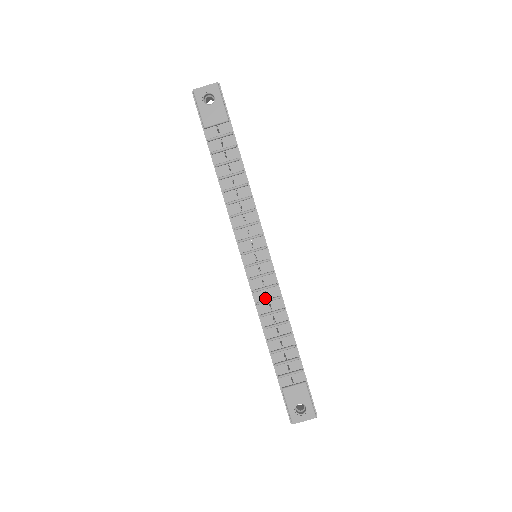
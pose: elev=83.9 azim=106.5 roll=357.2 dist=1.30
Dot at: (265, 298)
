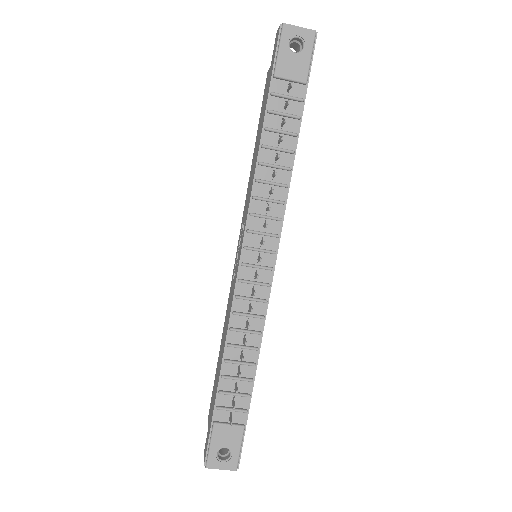
Dot at: (245, 310)
